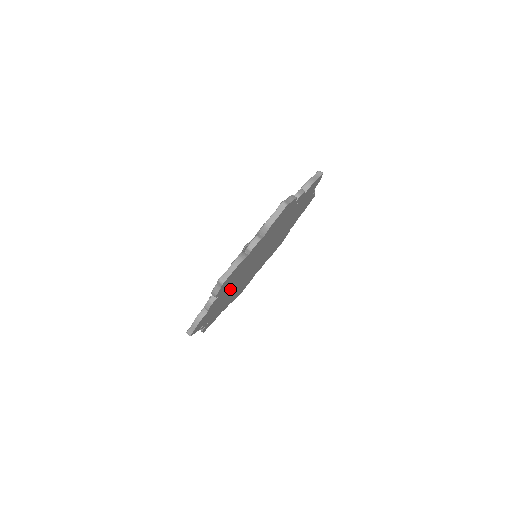
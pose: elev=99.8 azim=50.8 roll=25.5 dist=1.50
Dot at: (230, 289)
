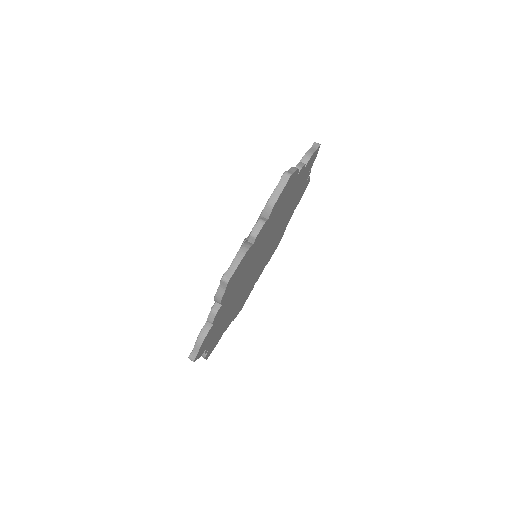
Dot at: (233, 297)
